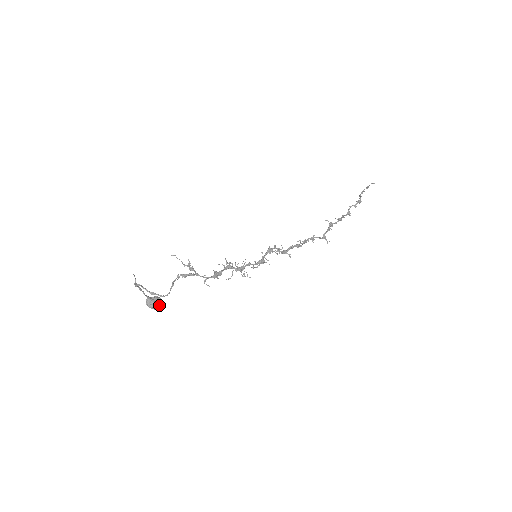
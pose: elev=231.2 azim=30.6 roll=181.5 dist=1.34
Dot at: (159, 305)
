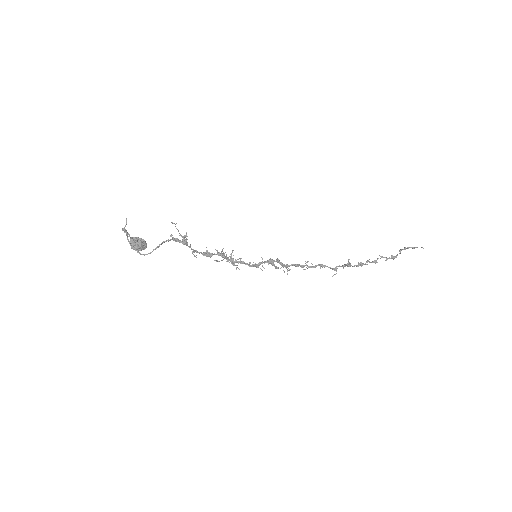
Dot at: (140, 248)
